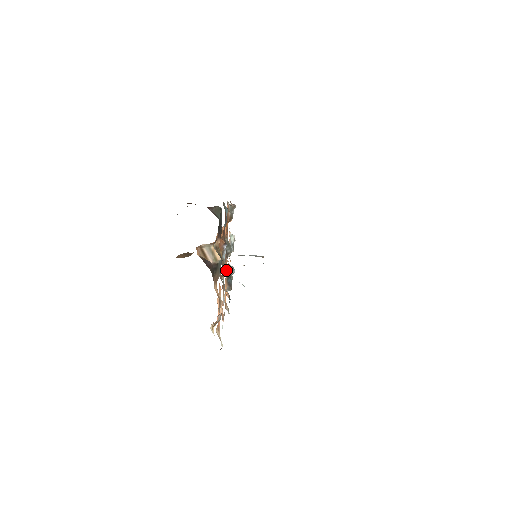
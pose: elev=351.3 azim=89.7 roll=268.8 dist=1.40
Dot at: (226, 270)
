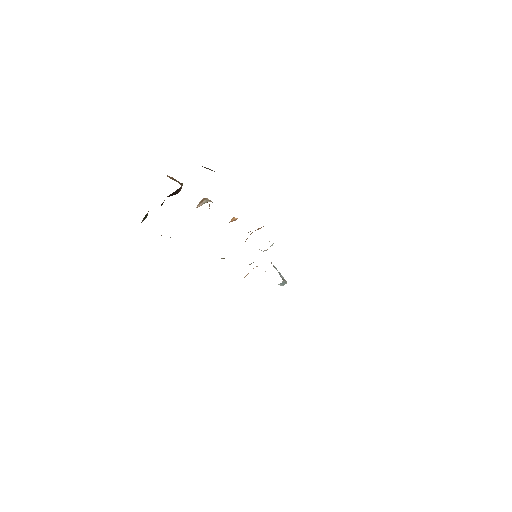
Dot at: occluded
